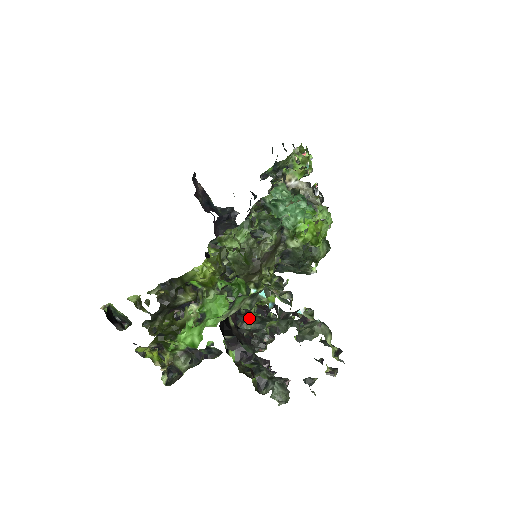
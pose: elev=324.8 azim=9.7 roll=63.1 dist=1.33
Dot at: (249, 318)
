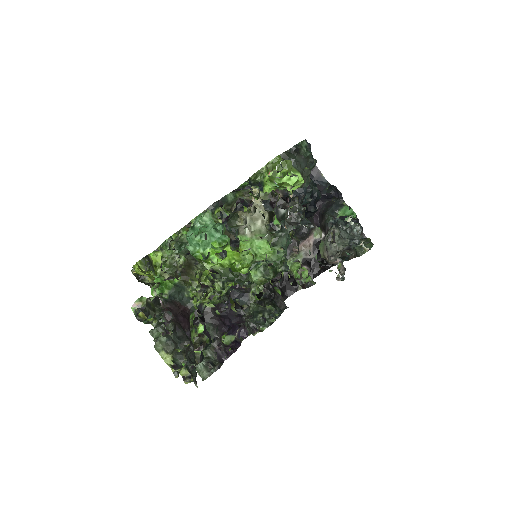
Dot at: (253, 304)
